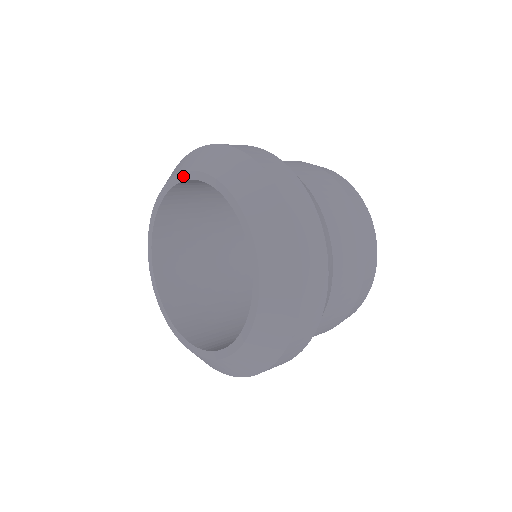
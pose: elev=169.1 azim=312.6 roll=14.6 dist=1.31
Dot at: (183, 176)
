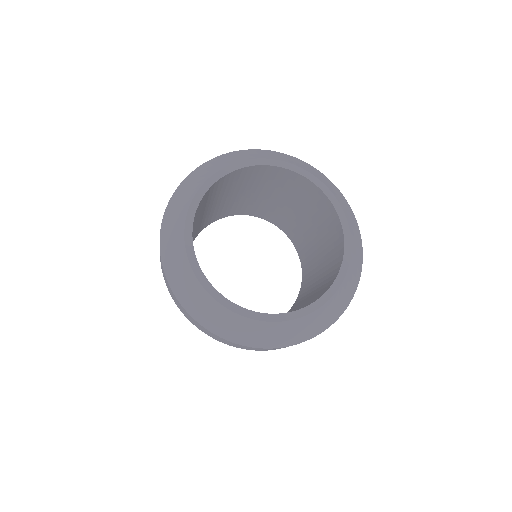
Dot at: (264, 161)
